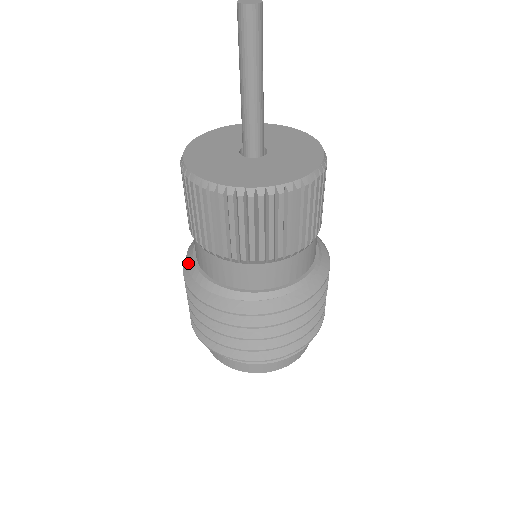
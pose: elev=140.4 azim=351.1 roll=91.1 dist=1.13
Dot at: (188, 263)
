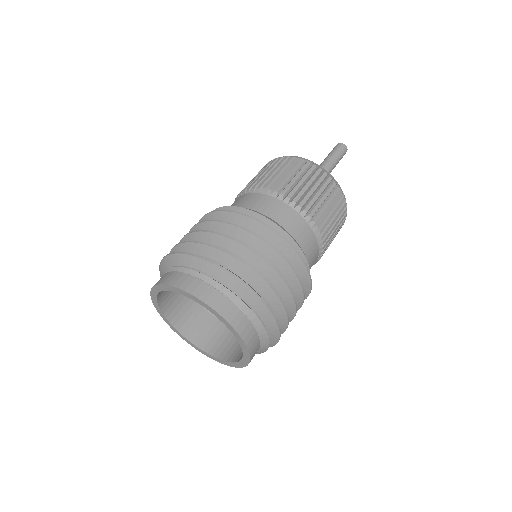
Dot at: (245, 208)
